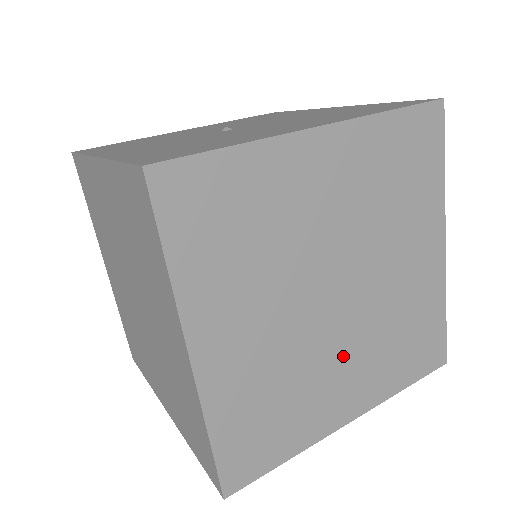
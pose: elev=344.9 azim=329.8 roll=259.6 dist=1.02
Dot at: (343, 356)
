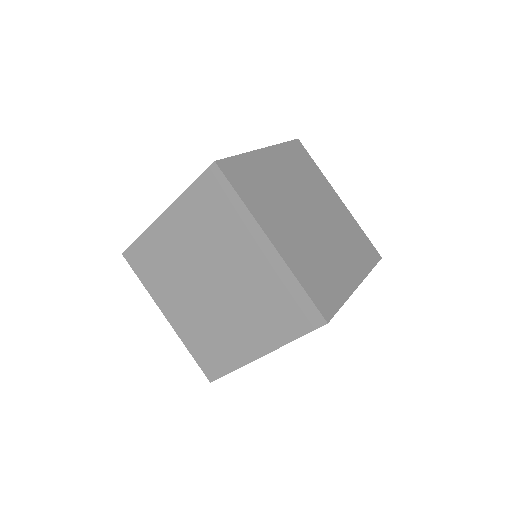
Dot at: (332, 248)
